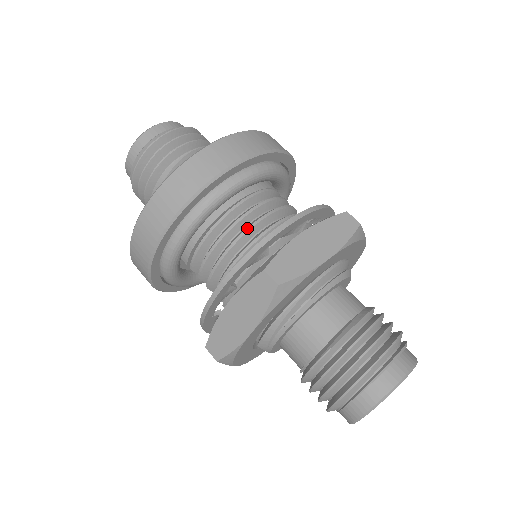
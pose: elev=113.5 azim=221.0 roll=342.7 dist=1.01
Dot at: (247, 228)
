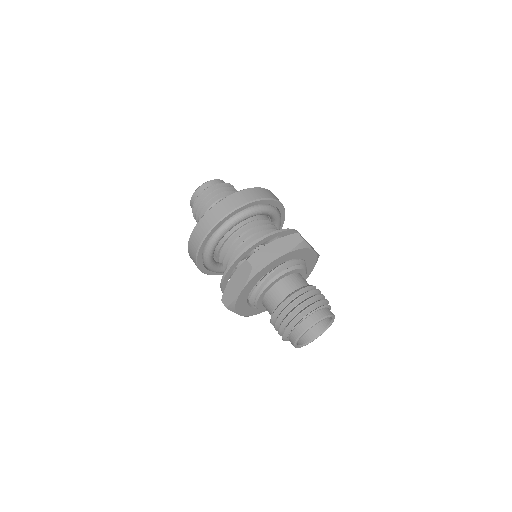
Dot at: (246, 239)
